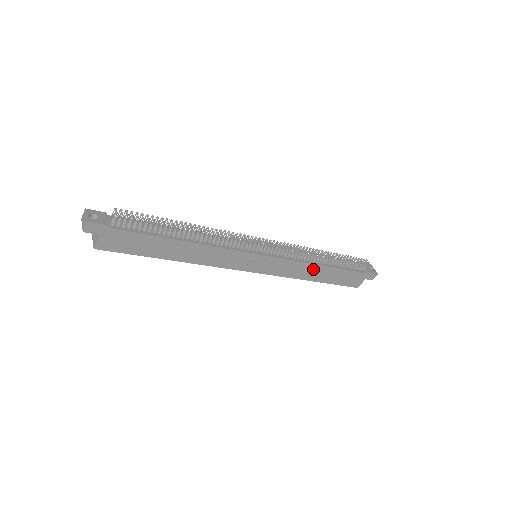
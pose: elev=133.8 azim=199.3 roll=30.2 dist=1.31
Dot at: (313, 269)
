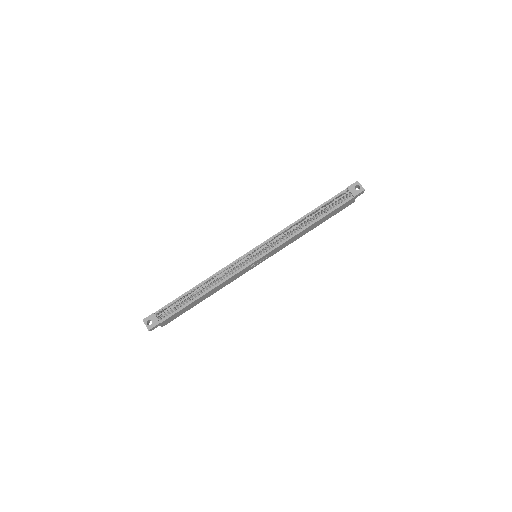
Dot at: (304, 231)
